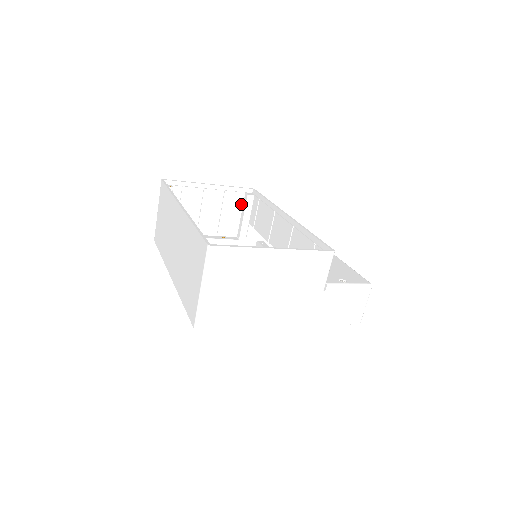
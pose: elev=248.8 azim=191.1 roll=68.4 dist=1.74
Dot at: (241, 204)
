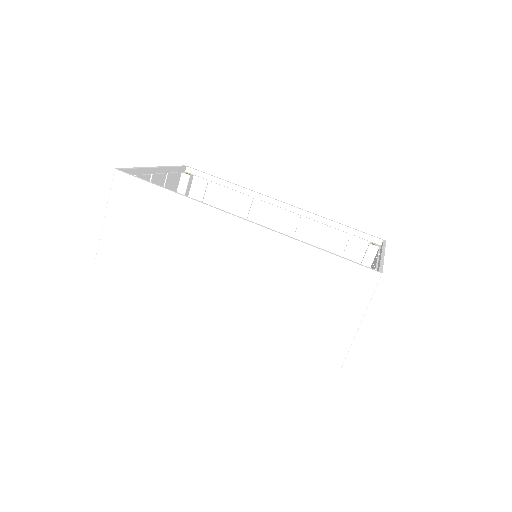
Dot at: (176, 188)
